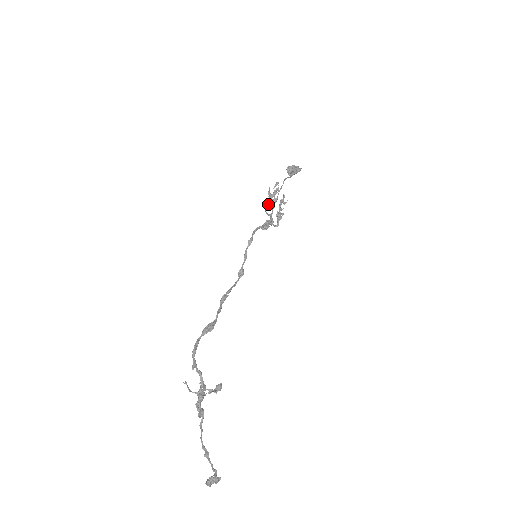
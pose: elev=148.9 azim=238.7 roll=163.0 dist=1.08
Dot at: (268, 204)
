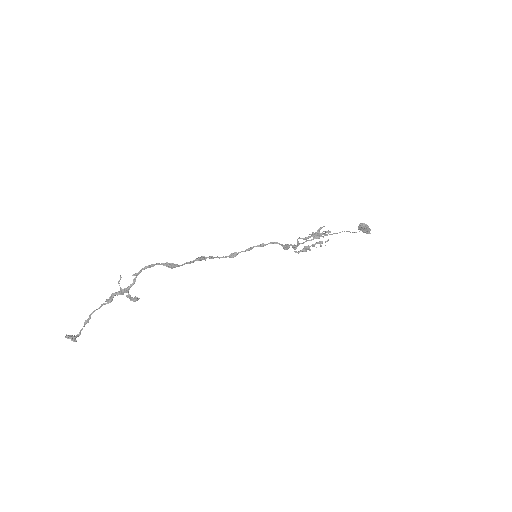
Dot at: occluded
